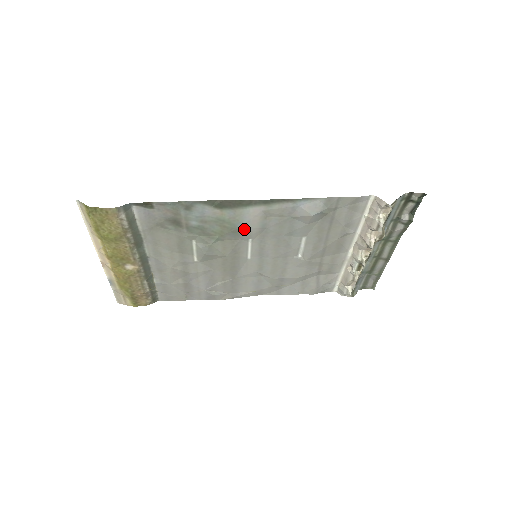
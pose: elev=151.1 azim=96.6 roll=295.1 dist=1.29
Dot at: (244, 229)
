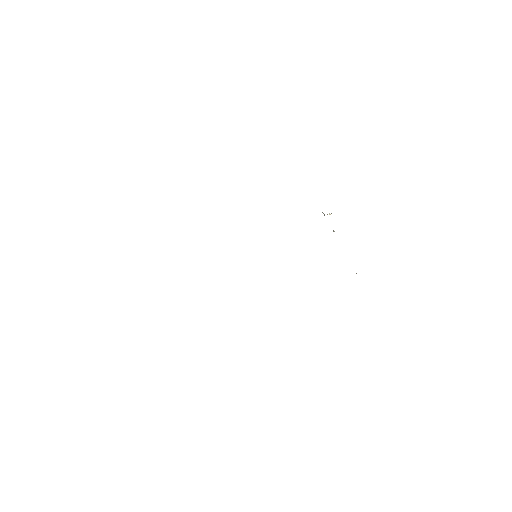
Dot at: occluded
